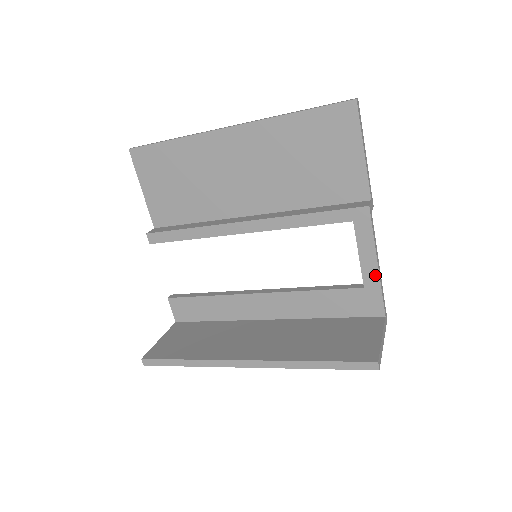
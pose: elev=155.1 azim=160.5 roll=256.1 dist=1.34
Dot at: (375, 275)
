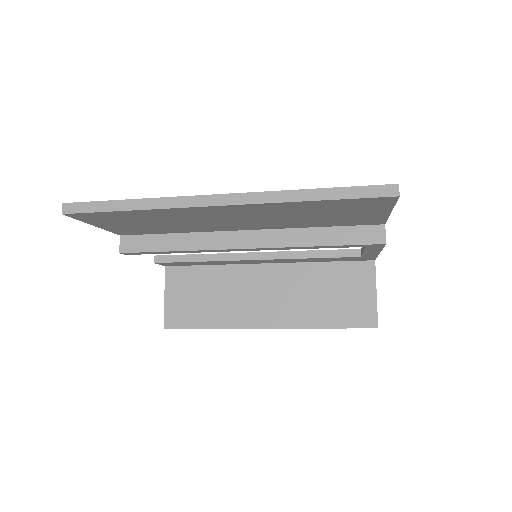
Dot at: (375, 255)
